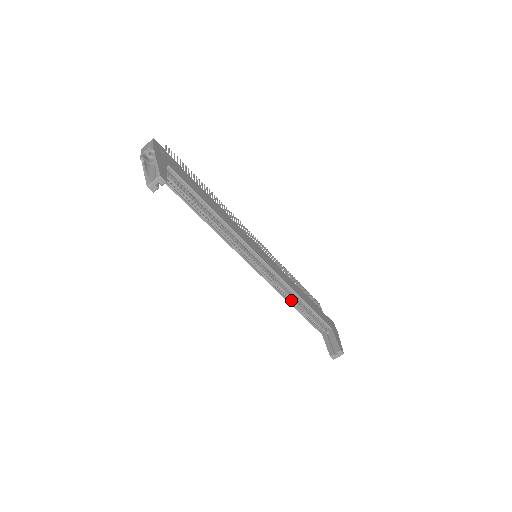
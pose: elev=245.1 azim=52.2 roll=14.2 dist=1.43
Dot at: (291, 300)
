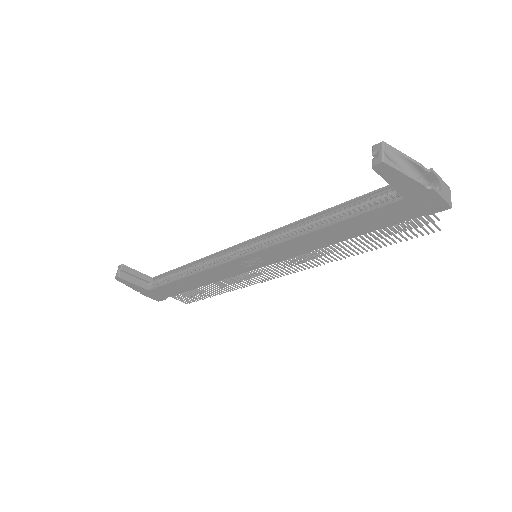
Dot at: (314, 231)
